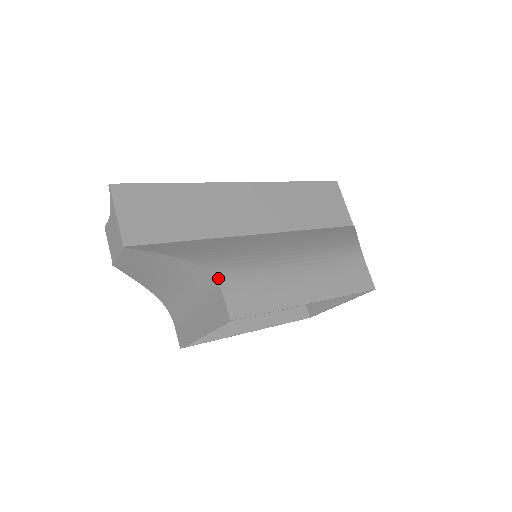
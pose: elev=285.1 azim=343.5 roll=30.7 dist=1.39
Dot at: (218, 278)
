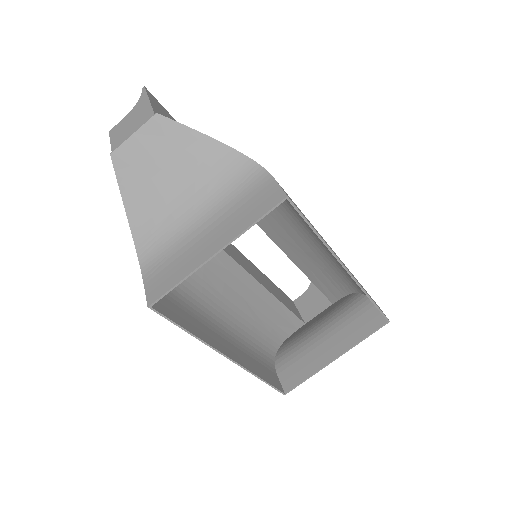
Dot at: (266, 171)
